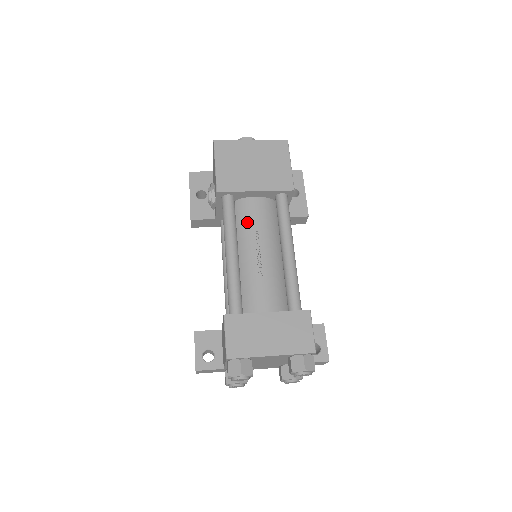
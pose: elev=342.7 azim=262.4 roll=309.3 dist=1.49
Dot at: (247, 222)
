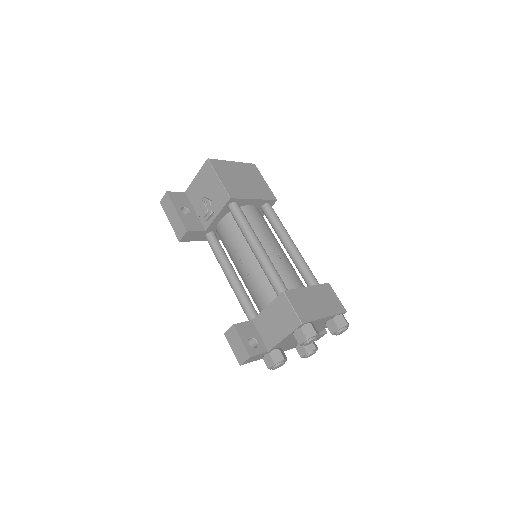
Dot at: (254, 224)
